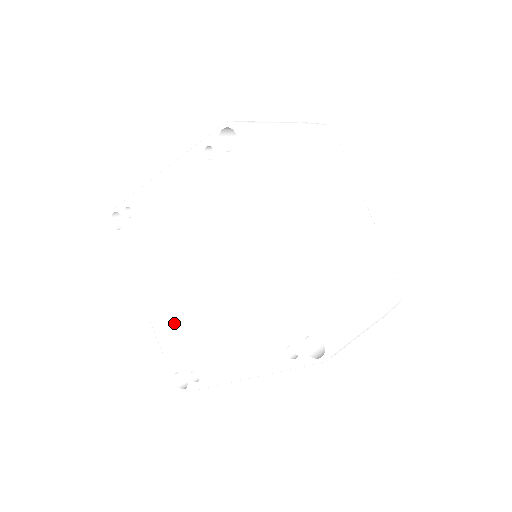
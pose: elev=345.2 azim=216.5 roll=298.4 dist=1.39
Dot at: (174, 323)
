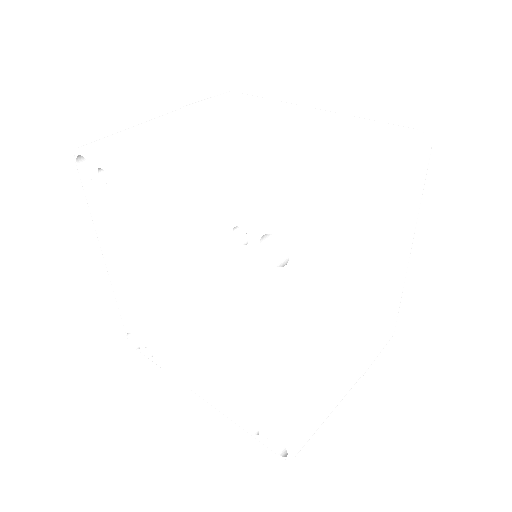
Dot at: (138, 307)
